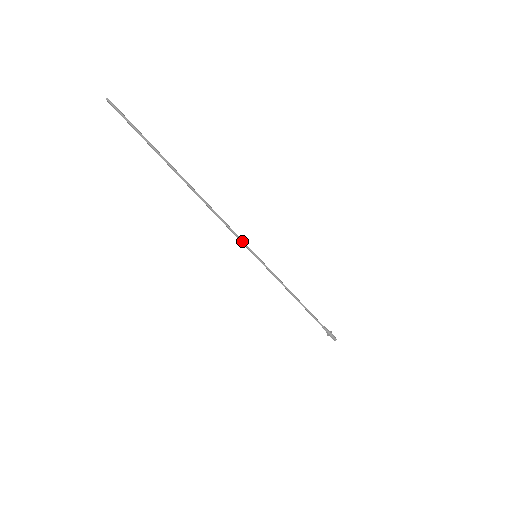
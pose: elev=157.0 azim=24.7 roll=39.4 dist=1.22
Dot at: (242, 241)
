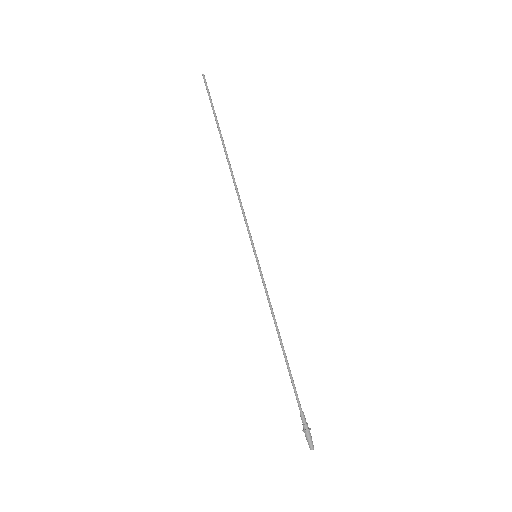
Dot at: (249, 231)
